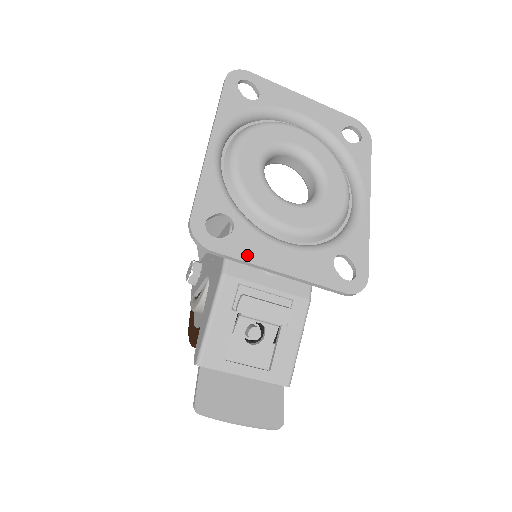
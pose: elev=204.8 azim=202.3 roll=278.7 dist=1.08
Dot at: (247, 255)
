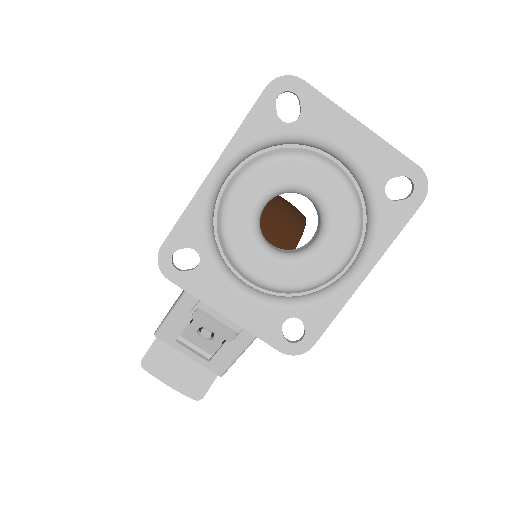
Dot at: (200, 292)
